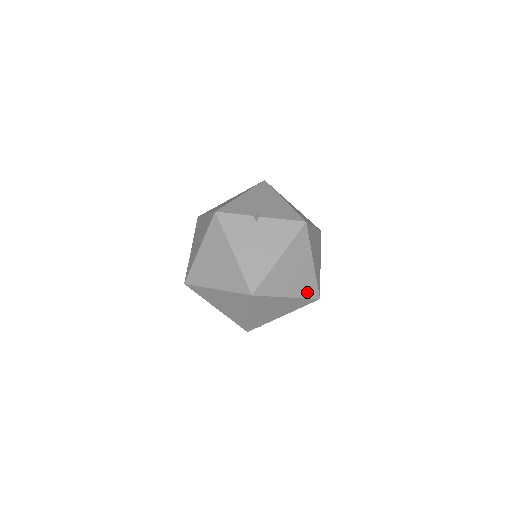
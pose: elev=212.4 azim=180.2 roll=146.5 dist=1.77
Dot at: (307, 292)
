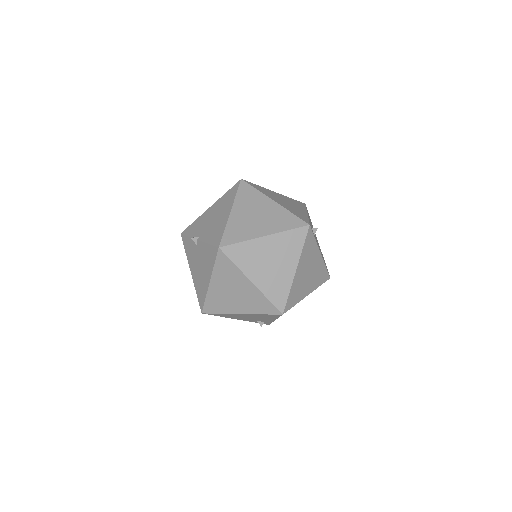
Dot at: (261, 309)
